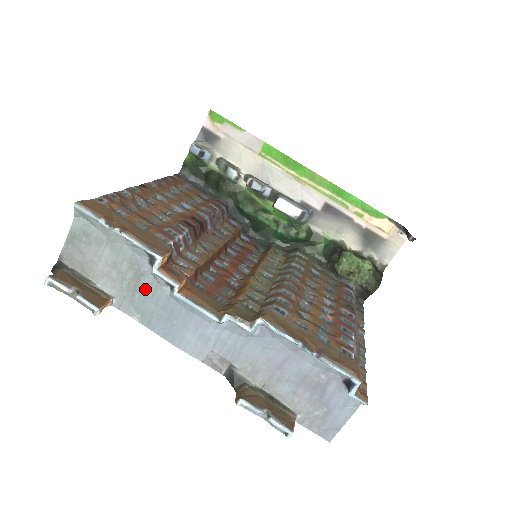
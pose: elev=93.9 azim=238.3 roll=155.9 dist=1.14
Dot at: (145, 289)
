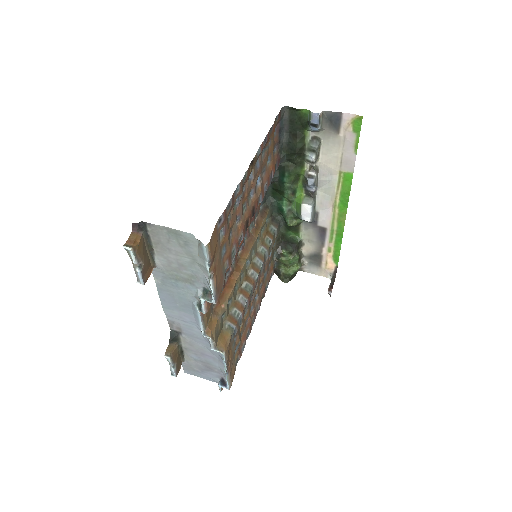
Dot at: (183, 286)
